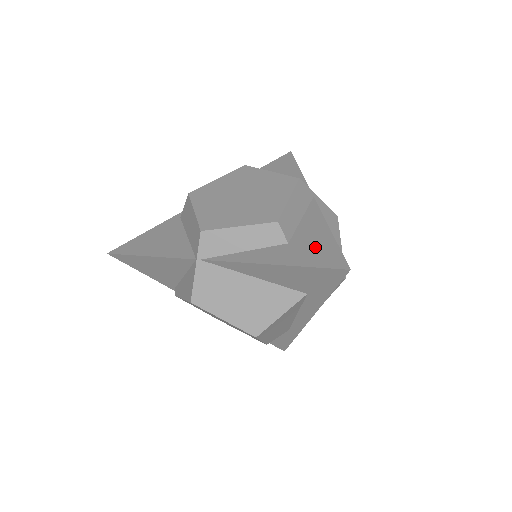
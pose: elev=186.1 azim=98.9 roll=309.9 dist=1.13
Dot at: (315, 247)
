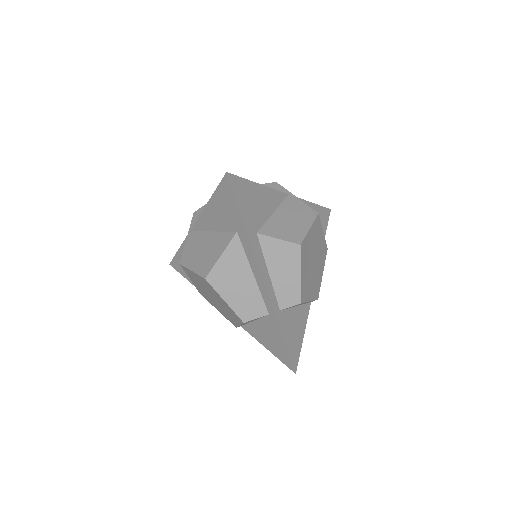
Dot at: occluded
